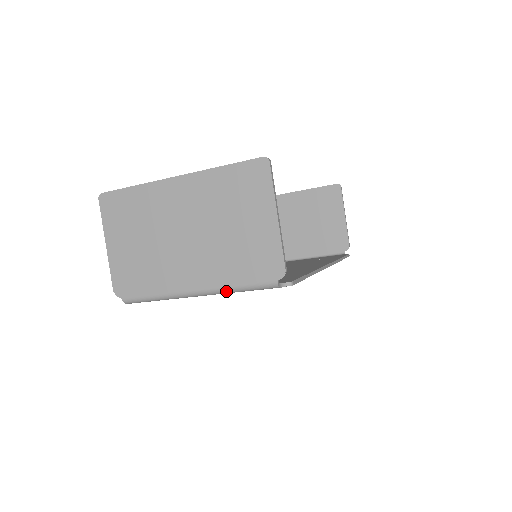
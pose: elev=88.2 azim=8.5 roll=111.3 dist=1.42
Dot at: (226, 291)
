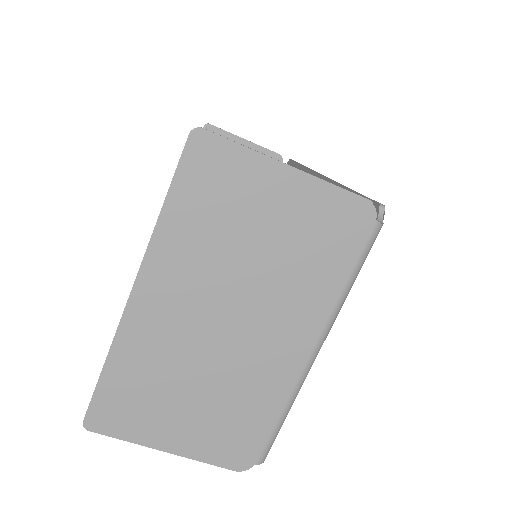
Dot at: (341, 305)
